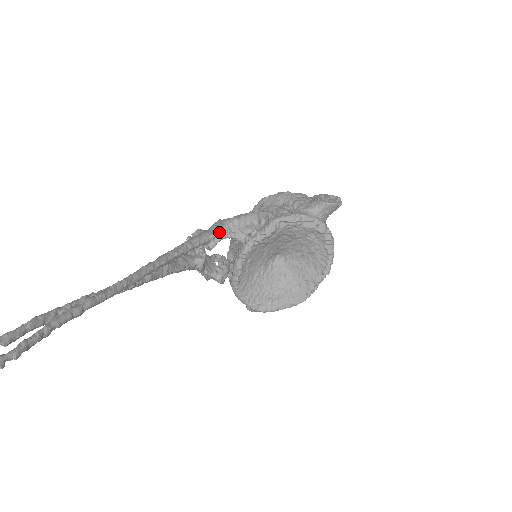
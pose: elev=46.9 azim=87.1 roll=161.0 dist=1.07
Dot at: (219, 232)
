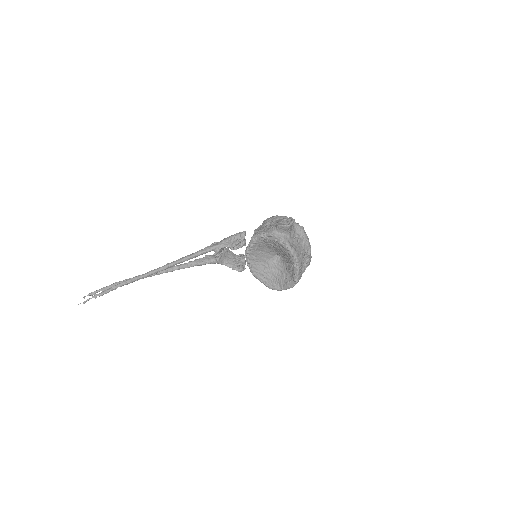
Dot at: (220, 244)
